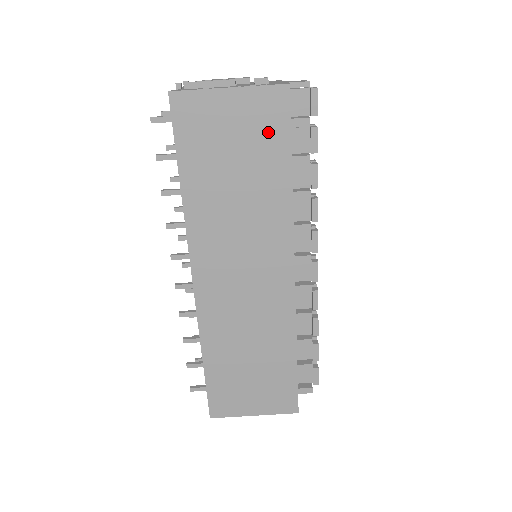
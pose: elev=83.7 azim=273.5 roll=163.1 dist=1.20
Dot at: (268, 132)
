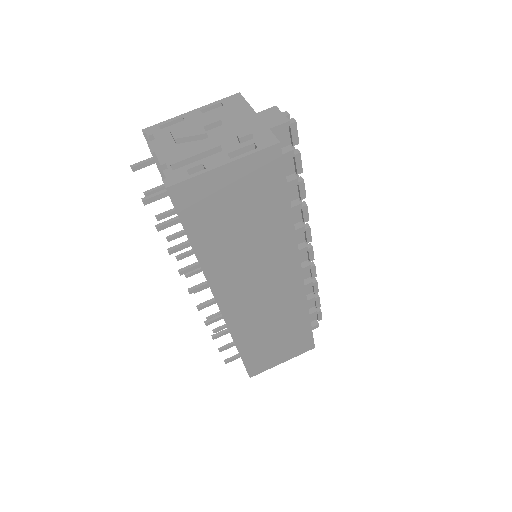
Dot at: (266, 186)
